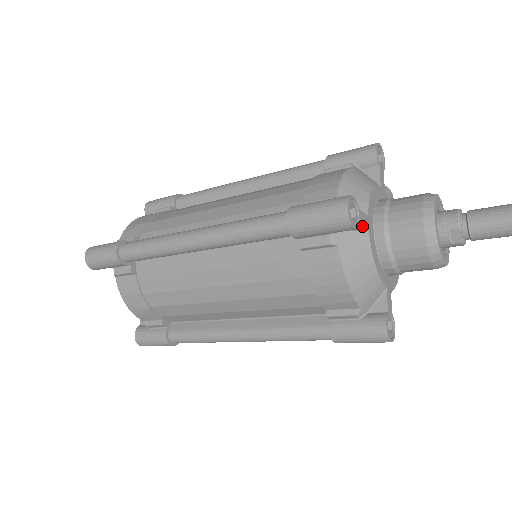
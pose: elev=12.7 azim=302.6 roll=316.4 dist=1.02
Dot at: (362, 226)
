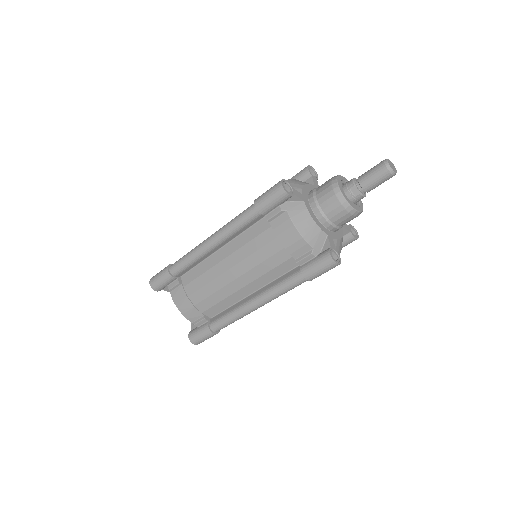
Dot at: (297, 197)
